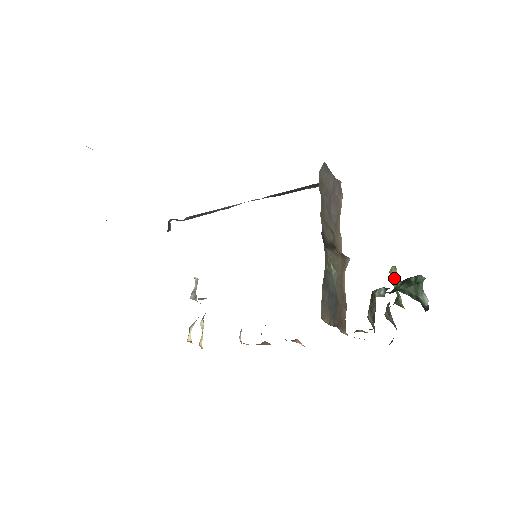
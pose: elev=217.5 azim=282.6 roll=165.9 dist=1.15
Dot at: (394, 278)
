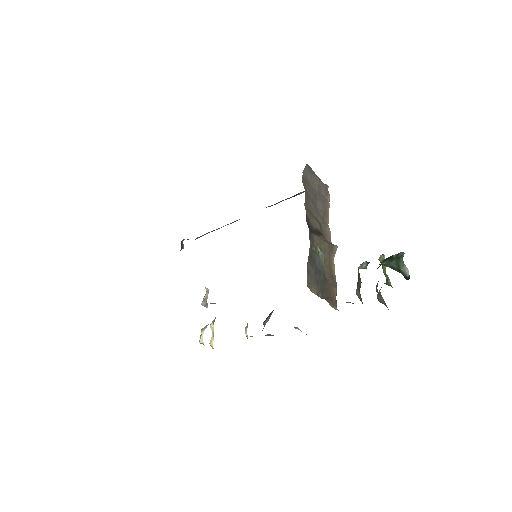
Dot at: occluded
